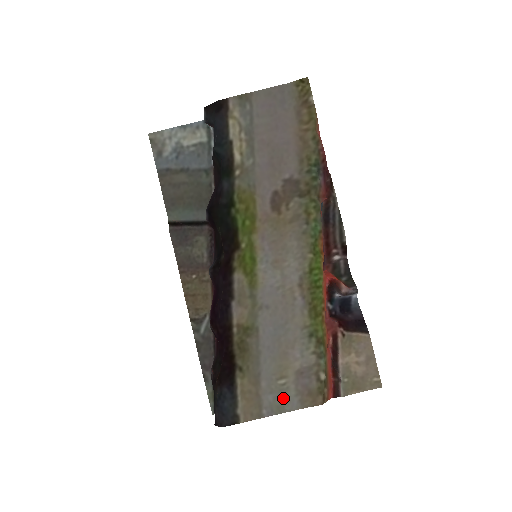
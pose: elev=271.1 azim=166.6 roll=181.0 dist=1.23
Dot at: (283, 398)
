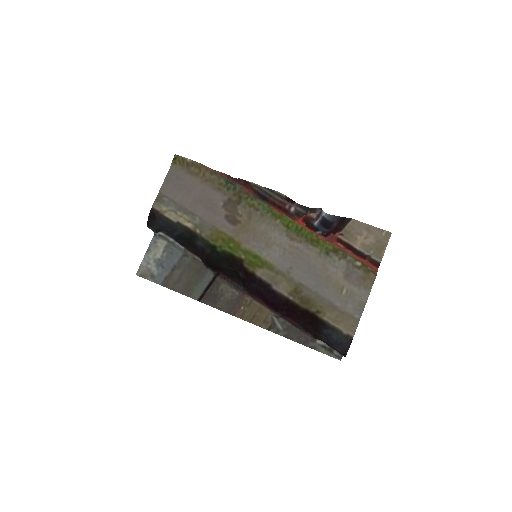
Dot at: (356, 298)
